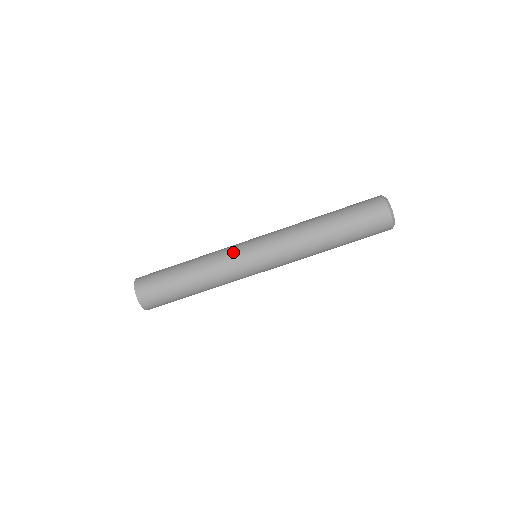
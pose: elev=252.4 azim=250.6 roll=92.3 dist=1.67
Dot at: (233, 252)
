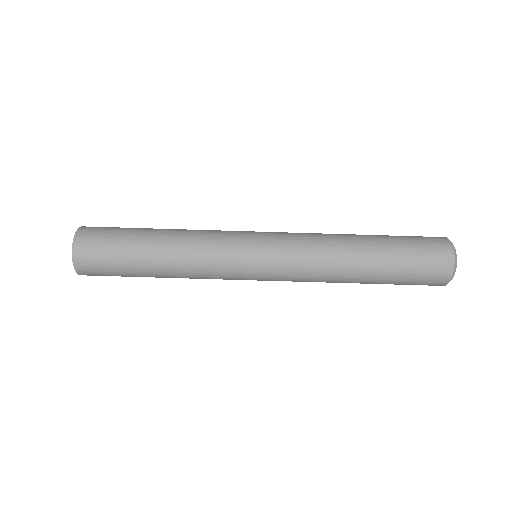
Dot at: (228, 256)
